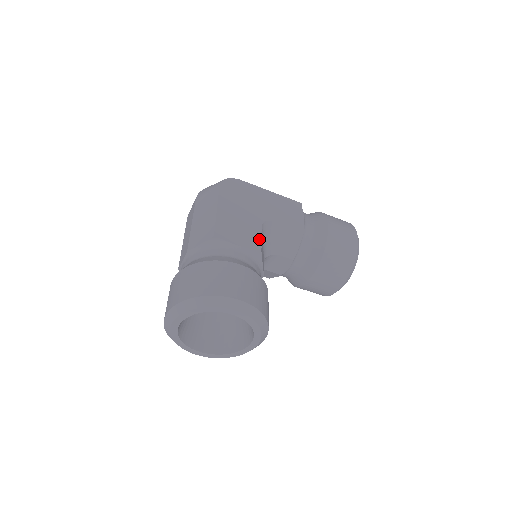
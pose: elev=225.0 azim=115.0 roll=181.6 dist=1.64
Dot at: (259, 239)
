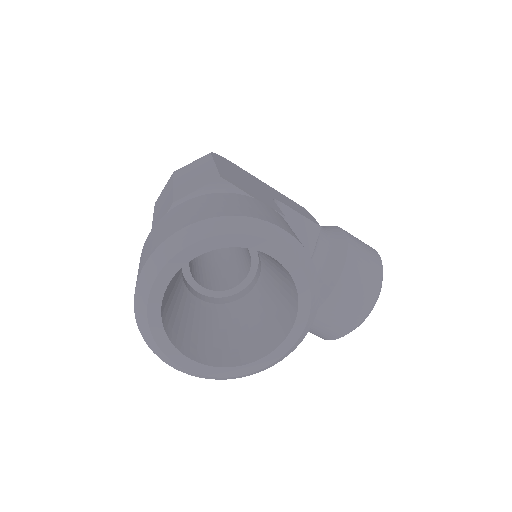
Dot at: (276, 206)
